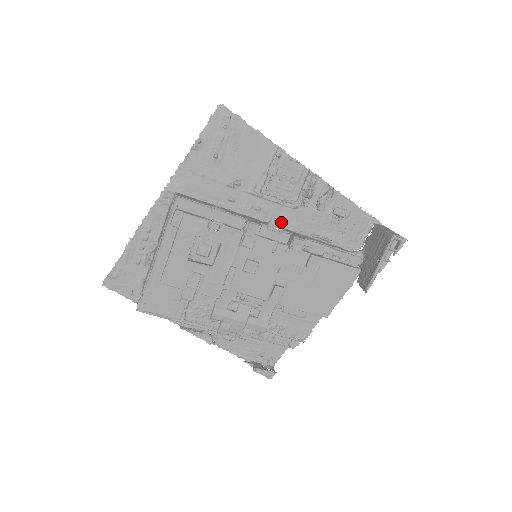
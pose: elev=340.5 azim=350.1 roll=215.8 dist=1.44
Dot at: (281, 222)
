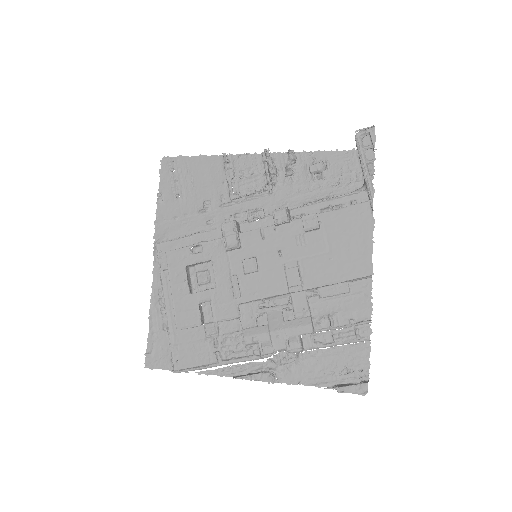
Dot at: (256, 208)
